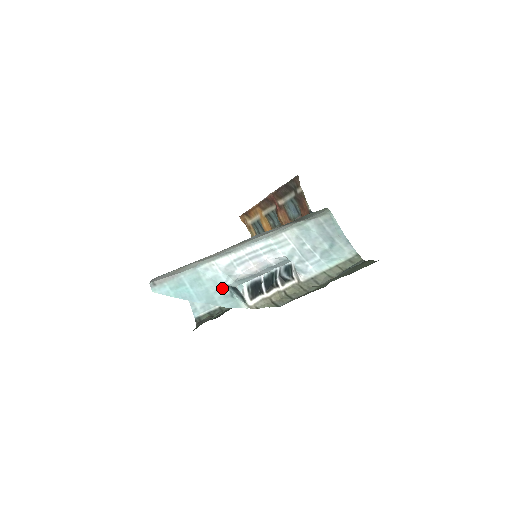
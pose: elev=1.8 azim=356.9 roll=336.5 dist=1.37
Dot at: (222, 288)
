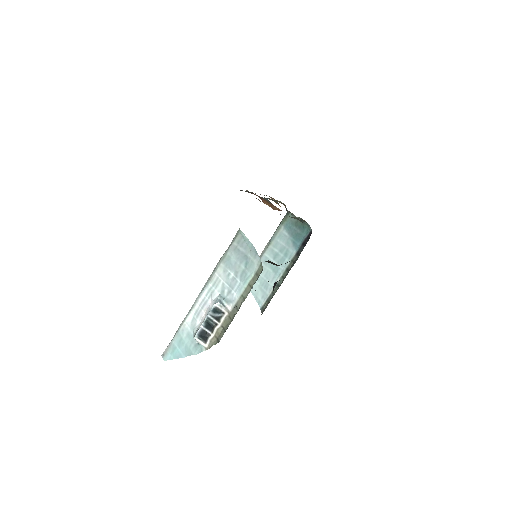
Dot at: (193, 340)
